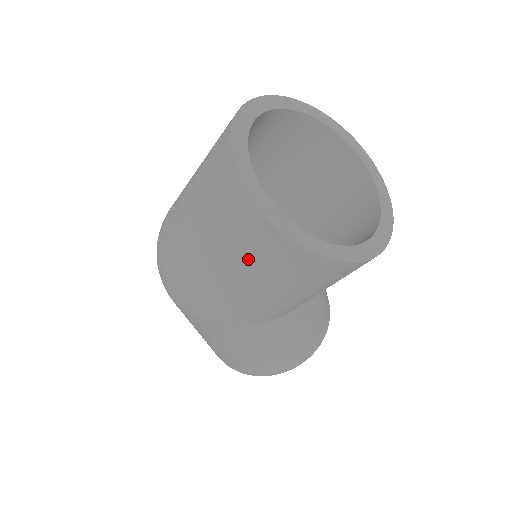
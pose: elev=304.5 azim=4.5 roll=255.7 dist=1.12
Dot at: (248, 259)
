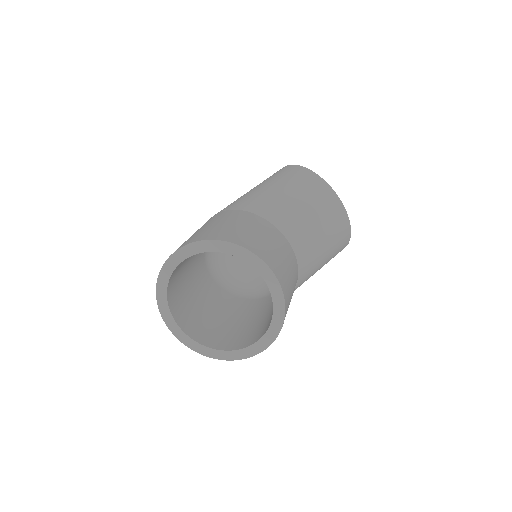
Dot at: occluded
